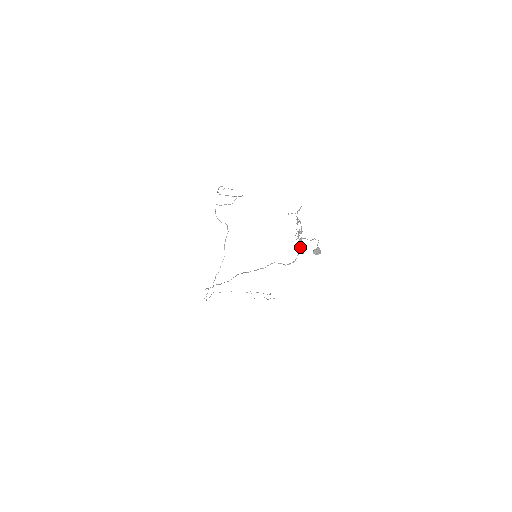
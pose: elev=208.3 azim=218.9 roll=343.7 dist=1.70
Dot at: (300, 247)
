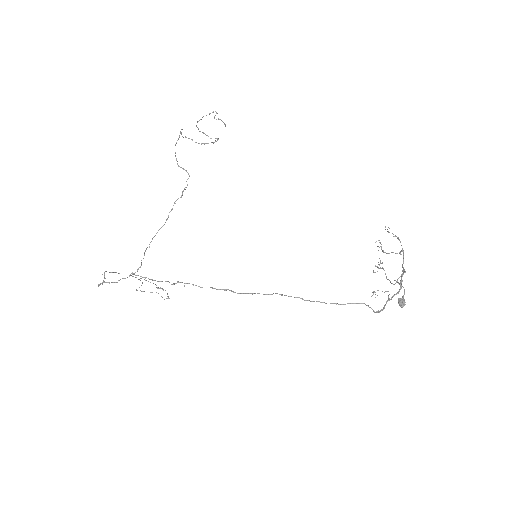
Dot at: occluded
